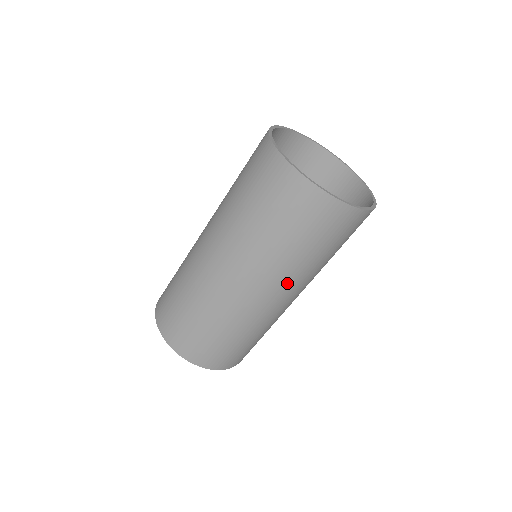
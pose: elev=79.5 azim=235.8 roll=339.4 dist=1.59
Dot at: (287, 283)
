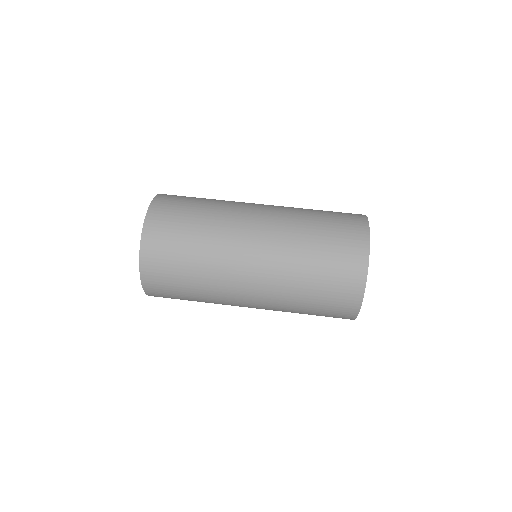
Dot at: (270, 307)
